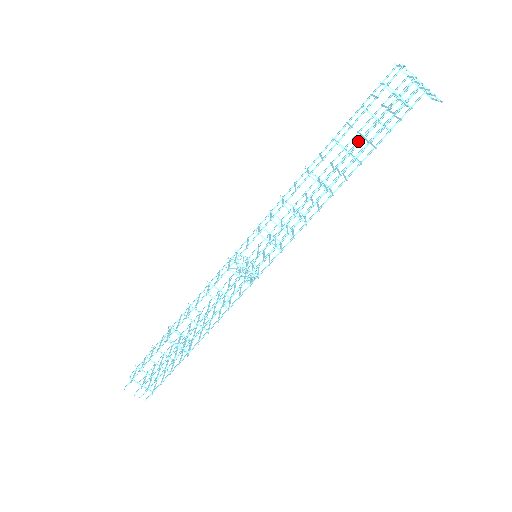
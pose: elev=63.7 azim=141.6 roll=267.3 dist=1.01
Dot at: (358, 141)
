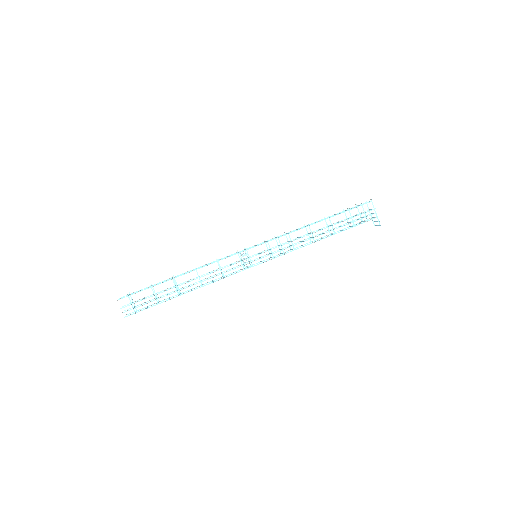
Dot at: (339, 222)
